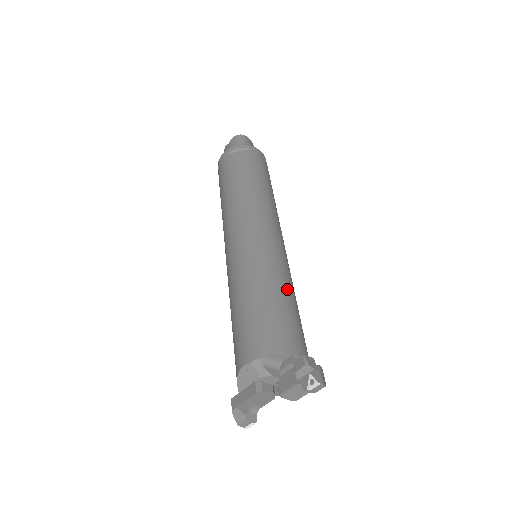
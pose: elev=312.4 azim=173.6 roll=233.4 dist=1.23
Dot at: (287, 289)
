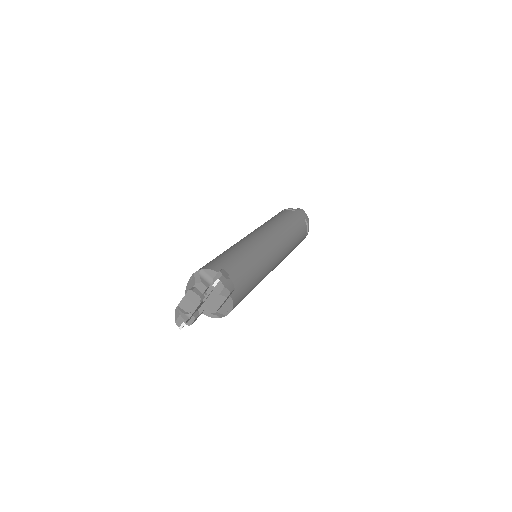
Dot at: (251, 258)
